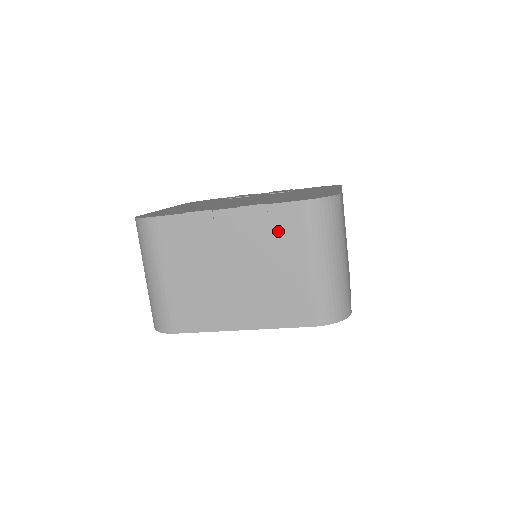
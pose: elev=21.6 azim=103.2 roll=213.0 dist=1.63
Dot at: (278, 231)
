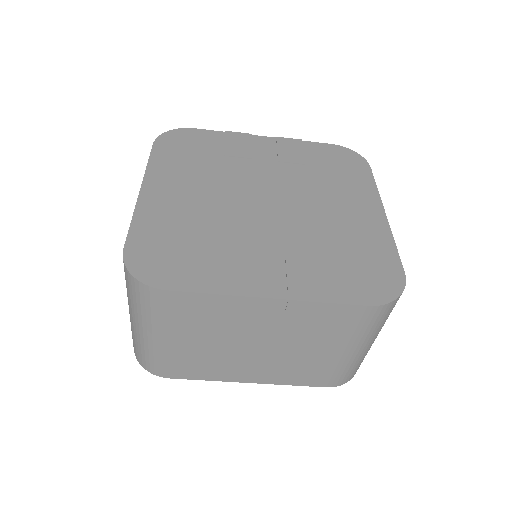
Dot at: (327, 325)
